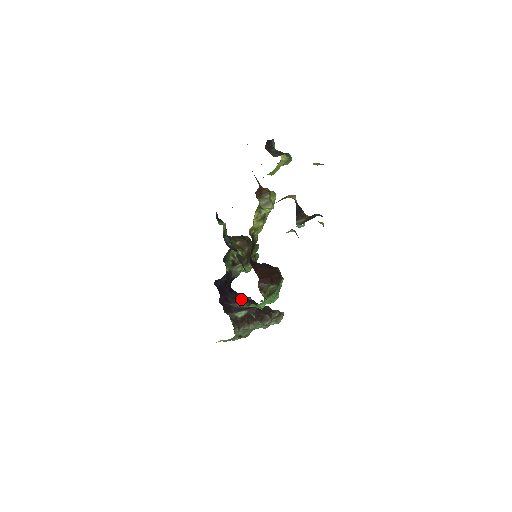
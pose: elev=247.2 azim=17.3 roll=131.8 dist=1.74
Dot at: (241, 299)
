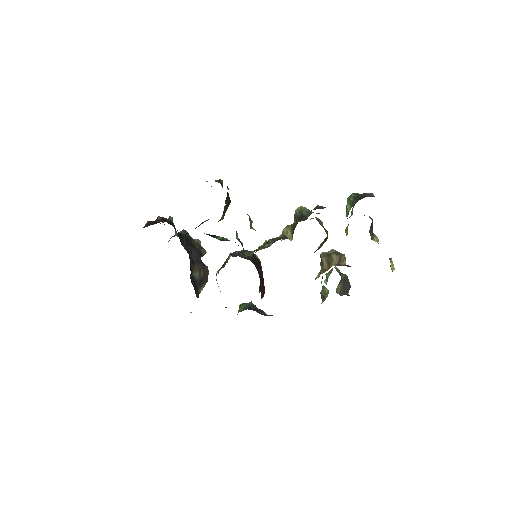
Dot at: (190, 253)
